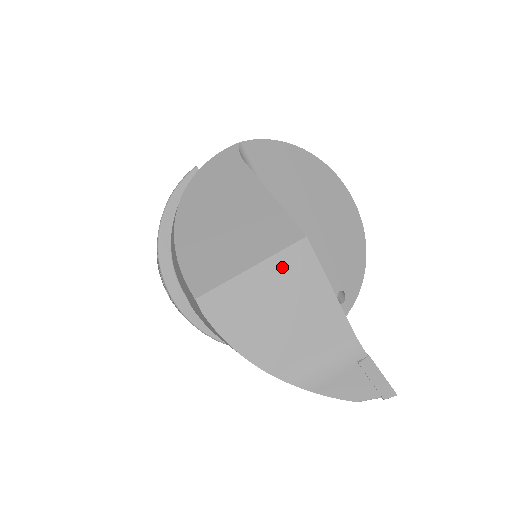
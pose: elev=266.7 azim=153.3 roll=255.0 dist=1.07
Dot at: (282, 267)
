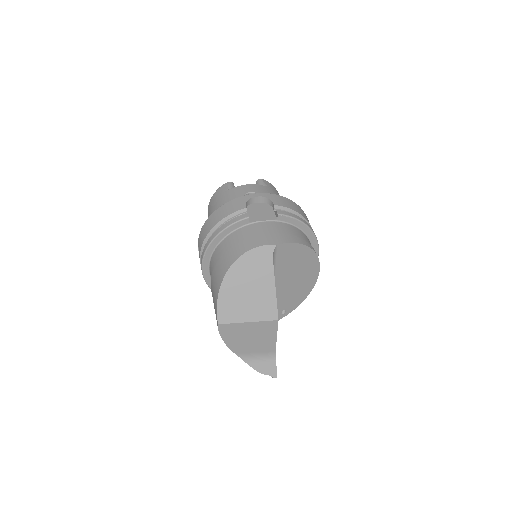
Dot at: (261, 326)
